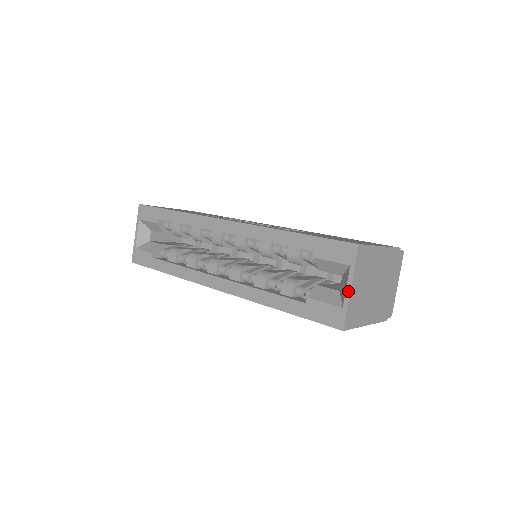
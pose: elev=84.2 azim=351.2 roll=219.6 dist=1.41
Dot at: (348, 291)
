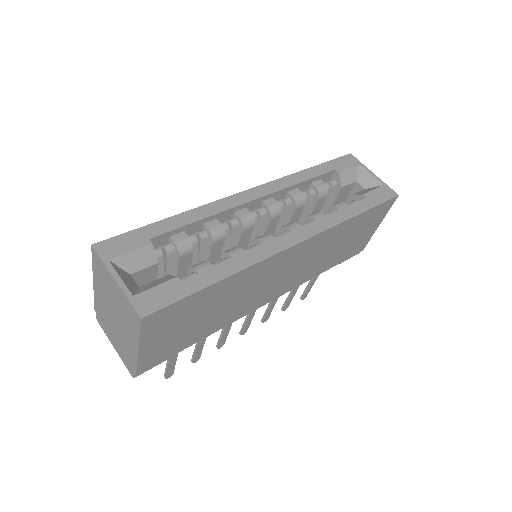
Dot at: (375, 176)
